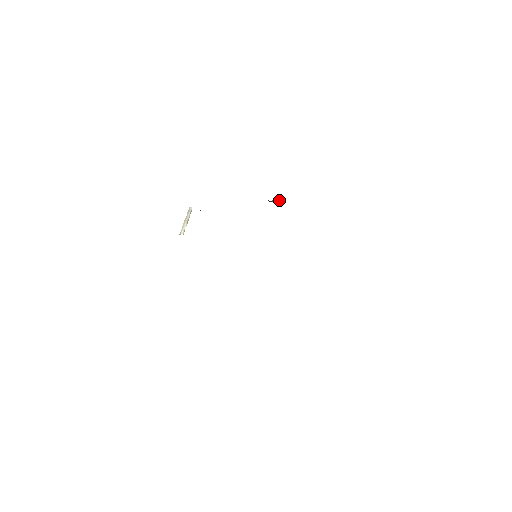
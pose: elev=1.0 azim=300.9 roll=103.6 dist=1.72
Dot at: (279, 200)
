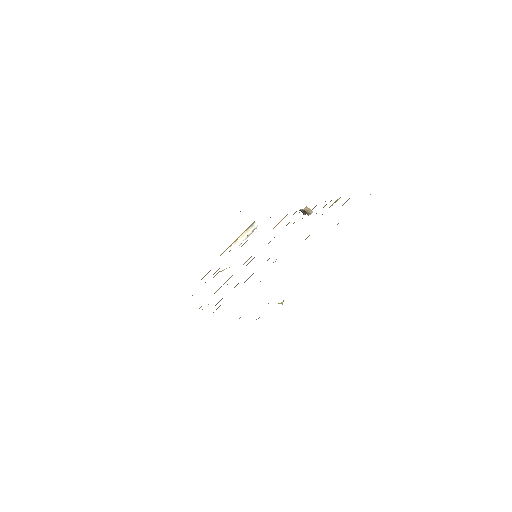
Dot at: (307, 210)
